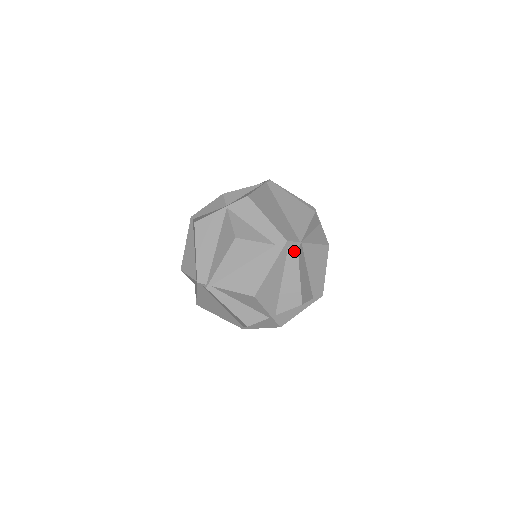
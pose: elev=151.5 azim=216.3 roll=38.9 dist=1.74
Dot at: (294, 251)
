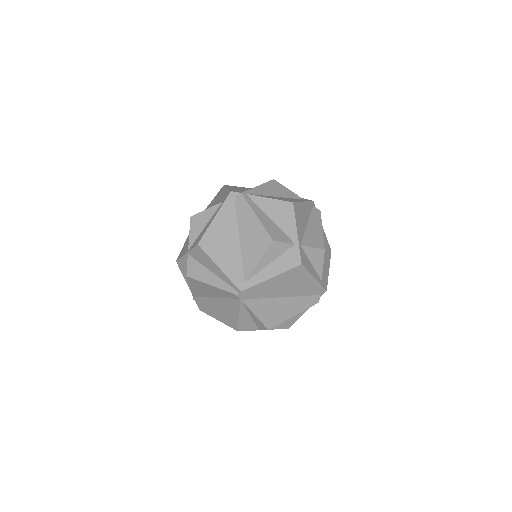
Dot at: (318, 211)
